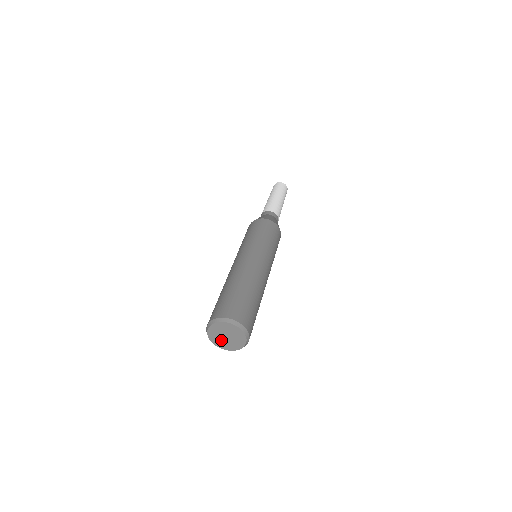
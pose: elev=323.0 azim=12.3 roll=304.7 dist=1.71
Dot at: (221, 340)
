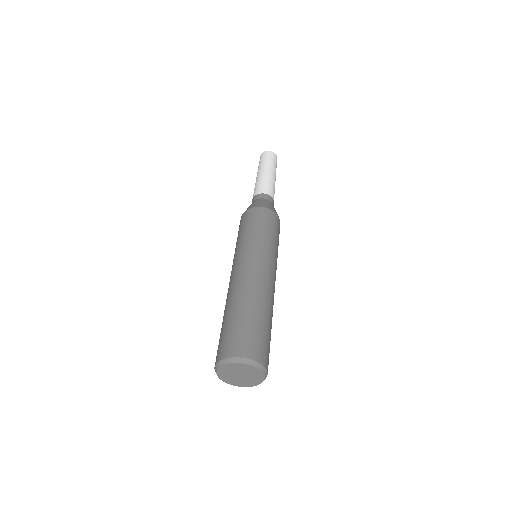
Dot at: (236, 380)
